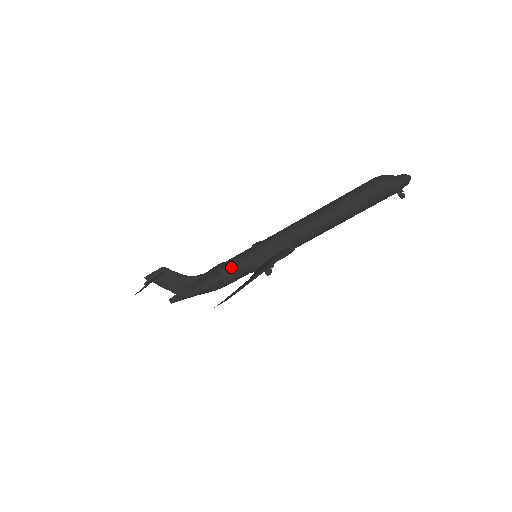
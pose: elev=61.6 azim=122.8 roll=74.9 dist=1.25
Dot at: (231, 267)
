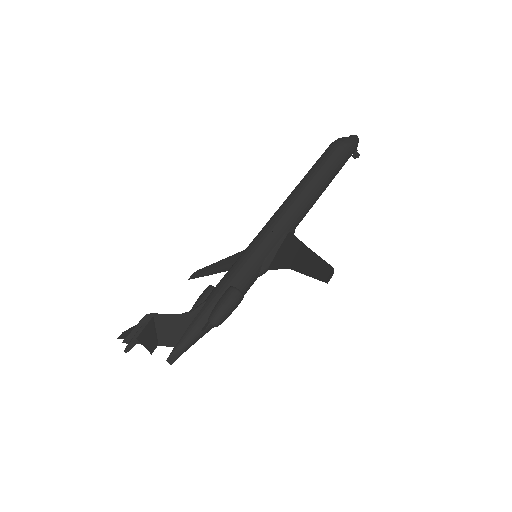
Dot at: (240, 276)
